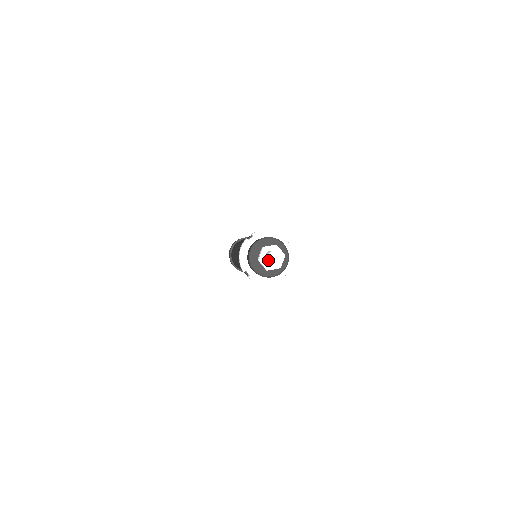
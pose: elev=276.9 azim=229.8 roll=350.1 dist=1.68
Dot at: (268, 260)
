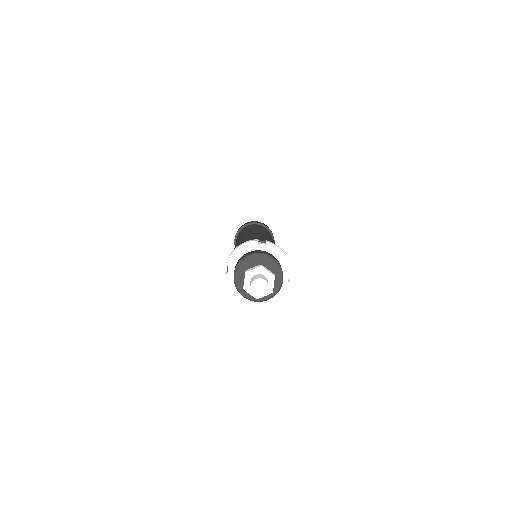
Dot at: (252, 283)
